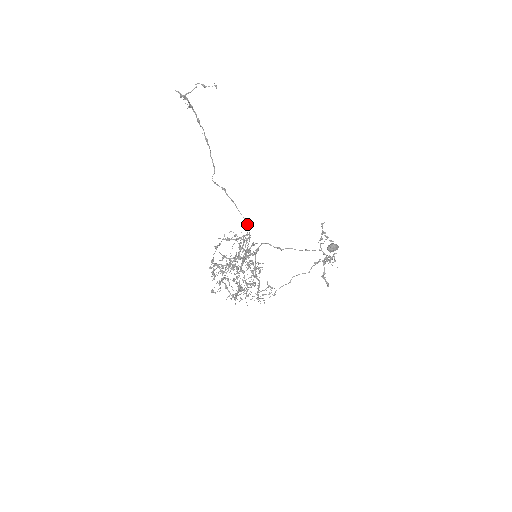
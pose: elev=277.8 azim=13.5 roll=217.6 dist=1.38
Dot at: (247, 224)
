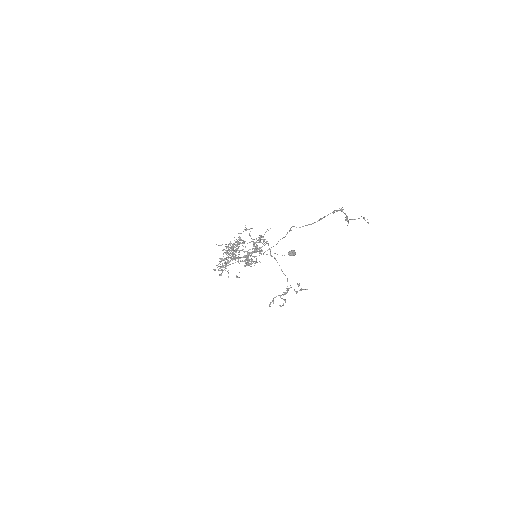
Dot at: occluded
